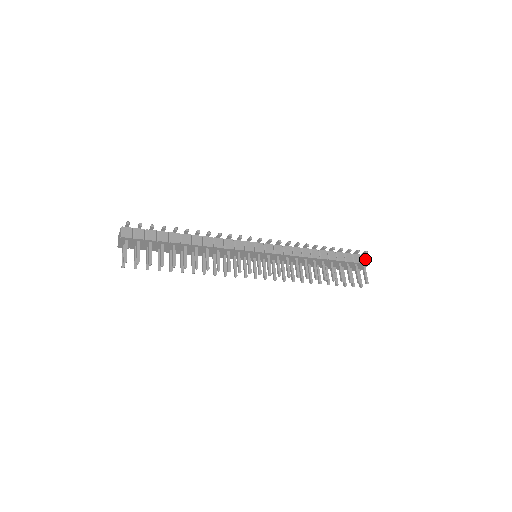
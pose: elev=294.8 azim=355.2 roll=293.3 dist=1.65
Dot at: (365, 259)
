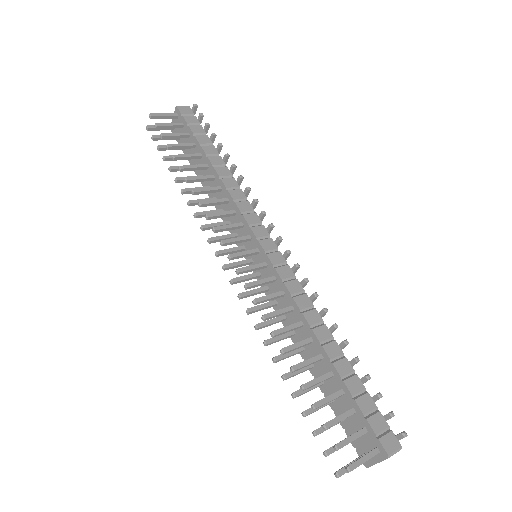
Dot at: (390, 442)
